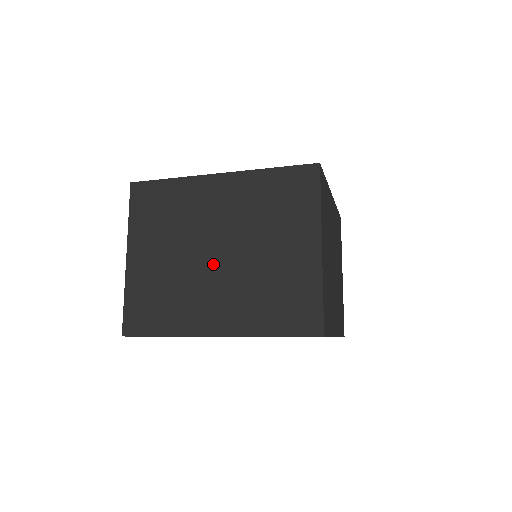
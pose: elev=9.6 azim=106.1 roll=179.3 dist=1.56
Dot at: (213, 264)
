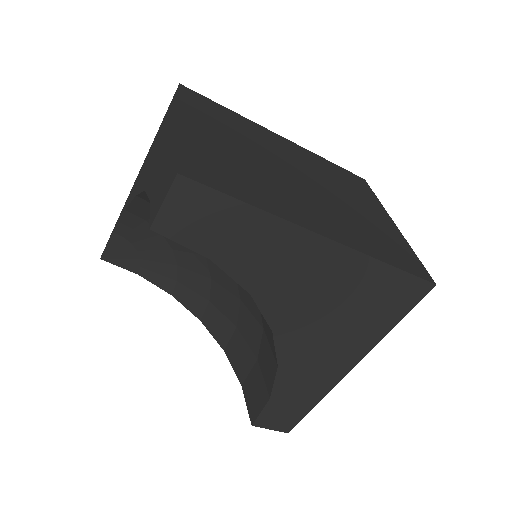
Dot at: (297, 182)
